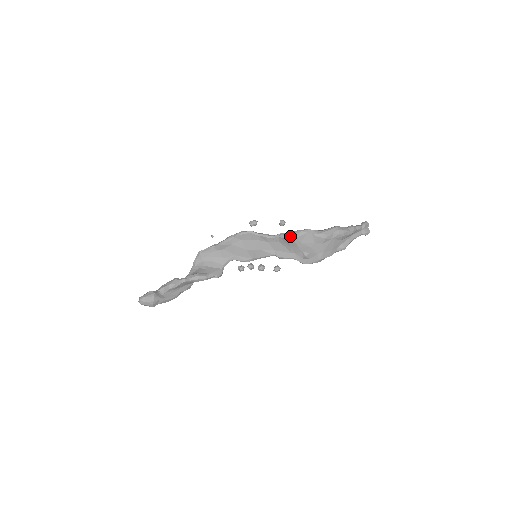
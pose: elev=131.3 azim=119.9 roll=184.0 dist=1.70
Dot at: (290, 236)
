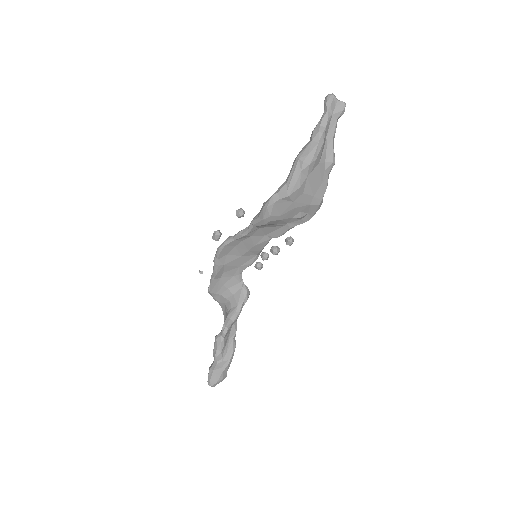
Dot at: (262, 221)
